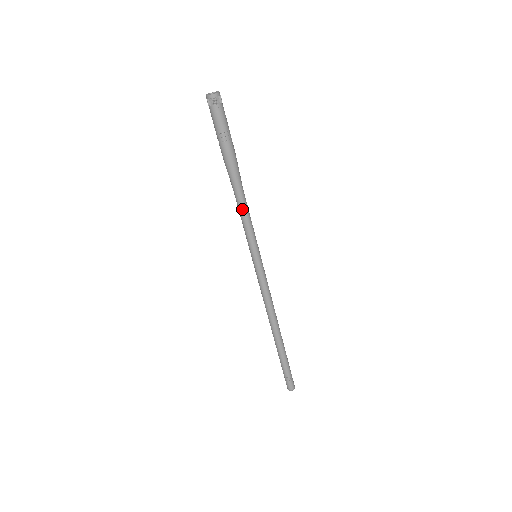
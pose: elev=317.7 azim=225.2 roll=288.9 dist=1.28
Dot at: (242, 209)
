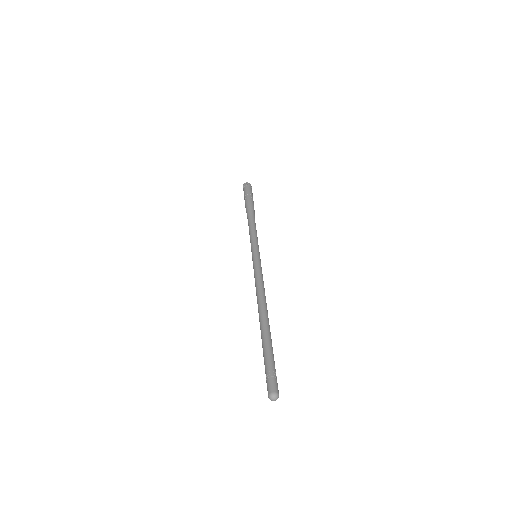
Dot at: (250, 227)
